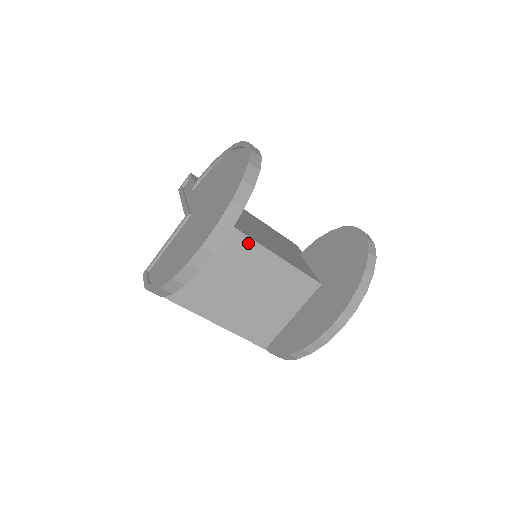
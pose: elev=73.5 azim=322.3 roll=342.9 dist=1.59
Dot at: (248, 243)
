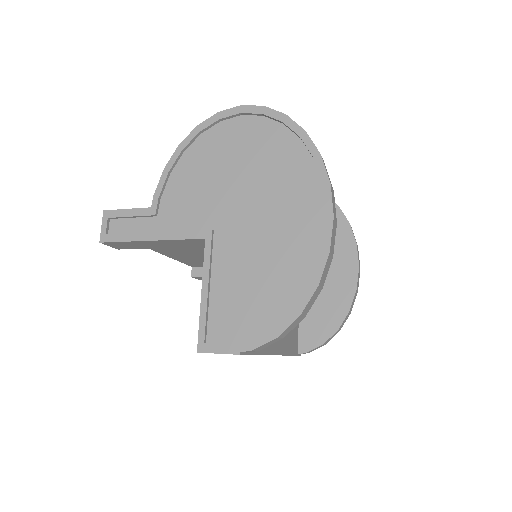
Dot at: occluded
